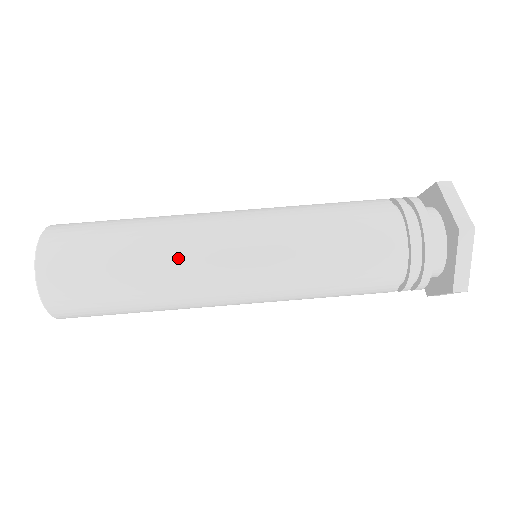
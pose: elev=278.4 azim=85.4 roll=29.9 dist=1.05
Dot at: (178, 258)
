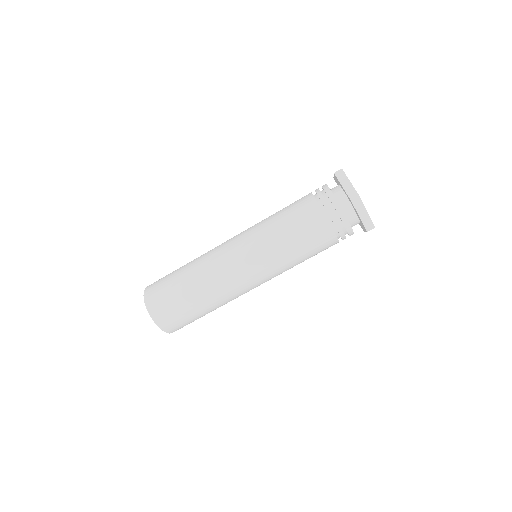
Dot at: (230, 299)
